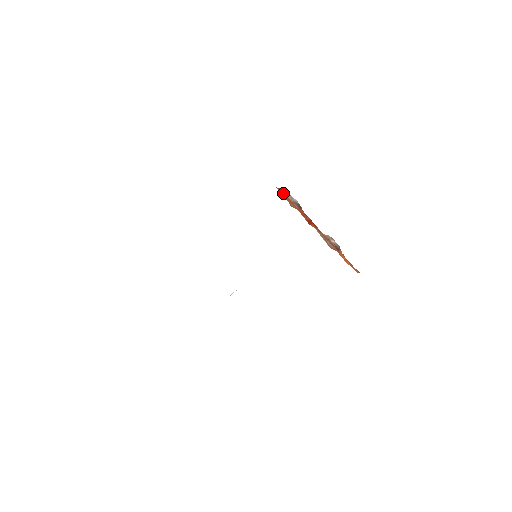
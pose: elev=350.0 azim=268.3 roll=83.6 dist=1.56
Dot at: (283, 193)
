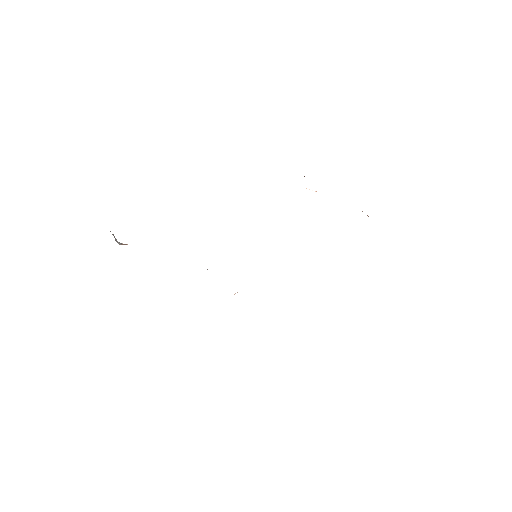
Dot at: occluded
